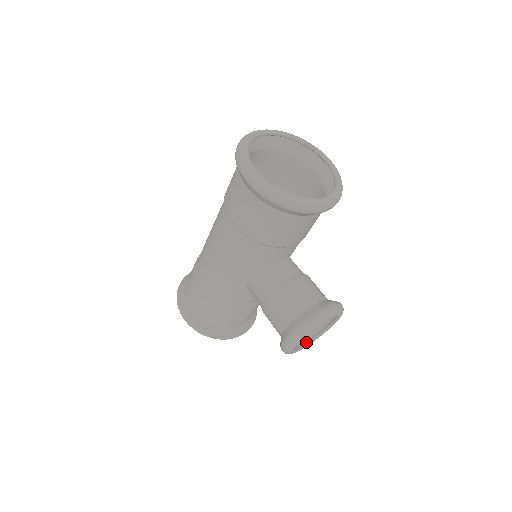
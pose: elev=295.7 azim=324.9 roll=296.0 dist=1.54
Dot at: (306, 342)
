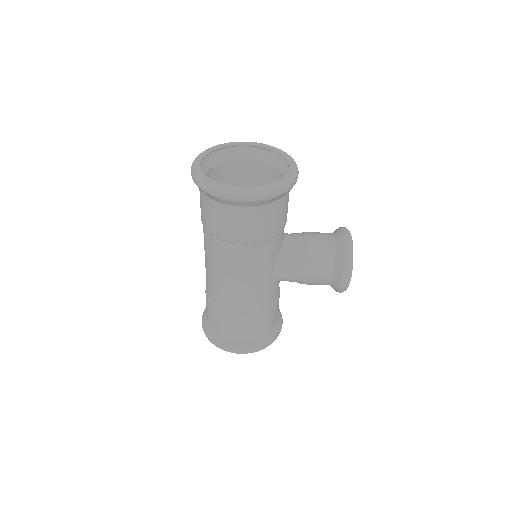
Dot at: occluded
